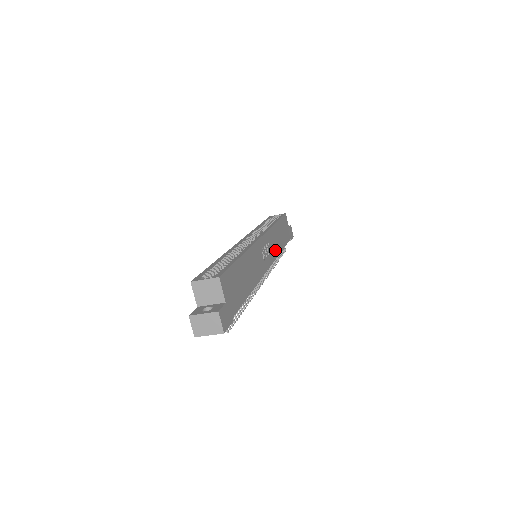
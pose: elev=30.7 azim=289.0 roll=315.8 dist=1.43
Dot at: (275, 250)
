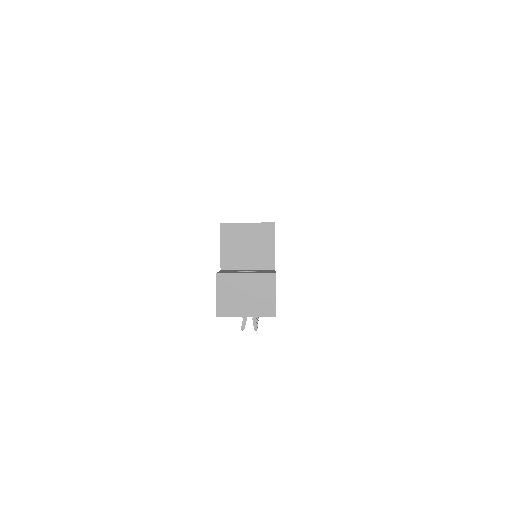
Dot at: occluded
